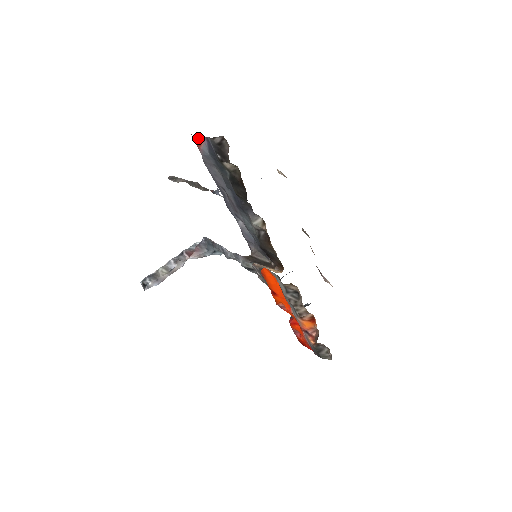
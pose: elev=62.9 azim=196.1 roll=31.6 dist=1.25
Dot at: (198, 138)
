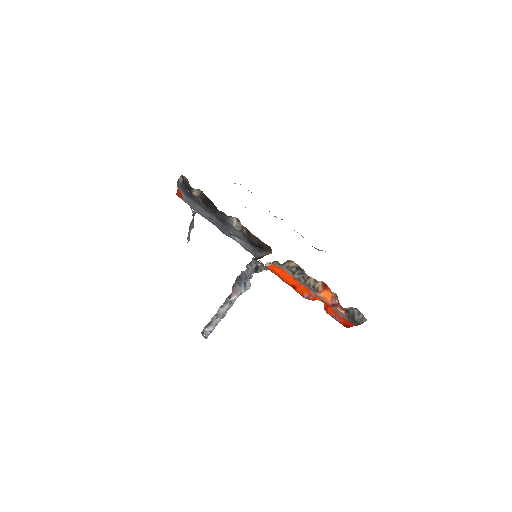
Dot at: (177, 192)
